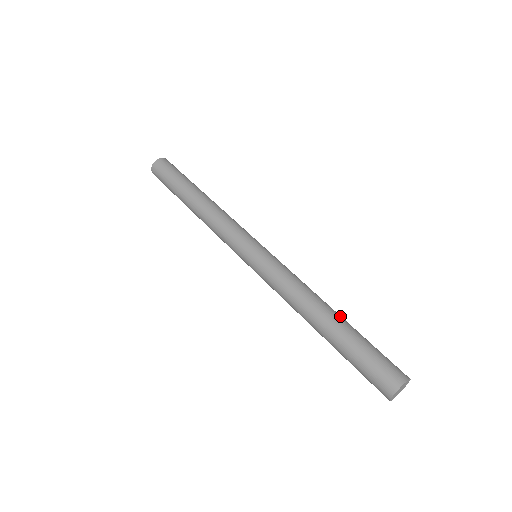
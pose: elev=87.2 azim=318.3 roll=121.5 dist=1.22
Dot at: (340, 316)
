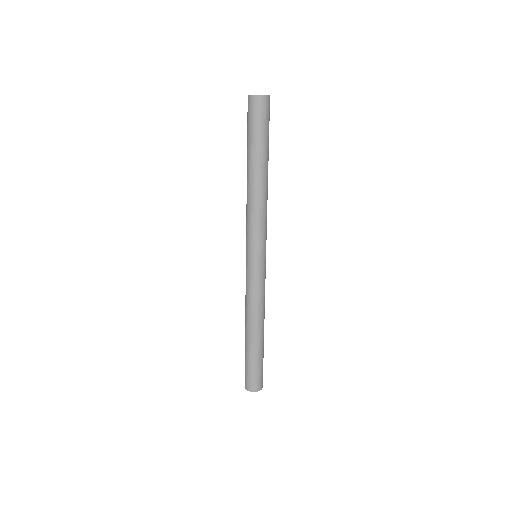
Dot at: occluded
